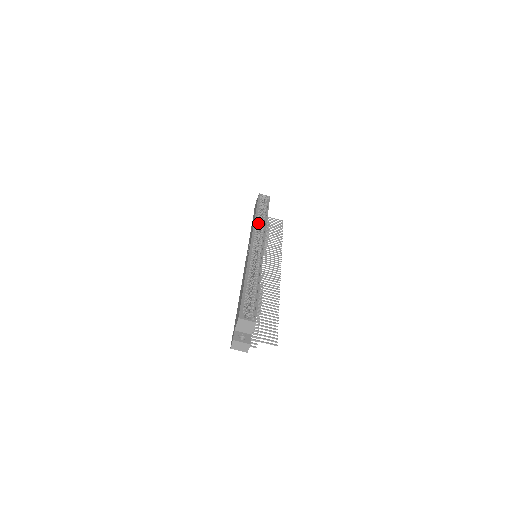
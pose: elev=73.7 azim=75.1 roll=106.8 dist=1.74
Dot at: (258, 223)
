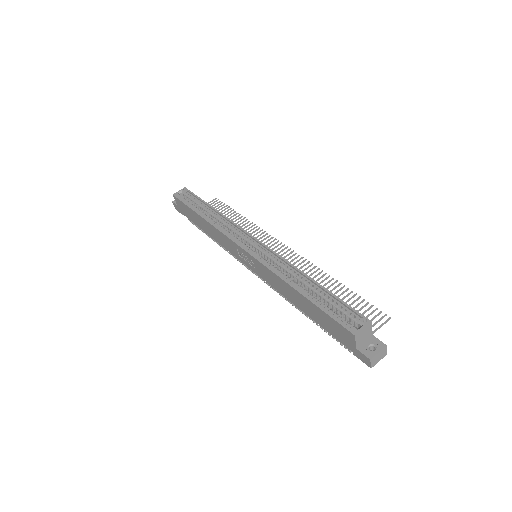
Dot at: (217, 224)
